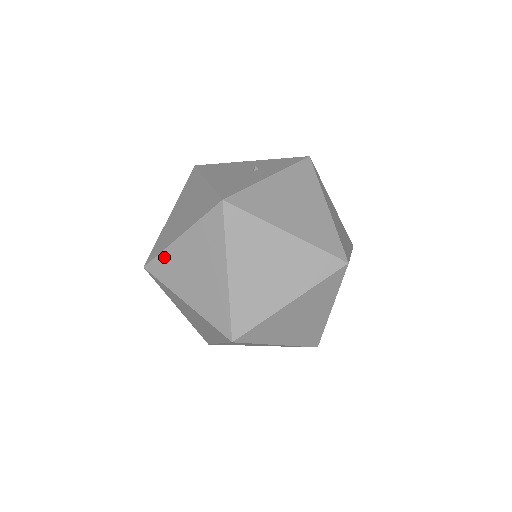
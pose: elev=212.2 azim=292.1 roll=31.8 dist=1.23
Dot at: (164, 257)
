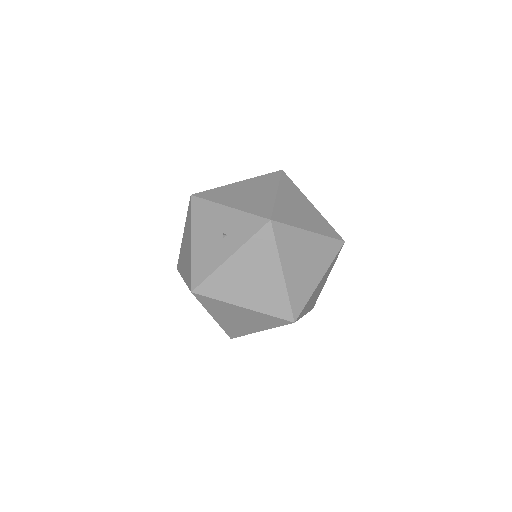
Dot at: occluded
